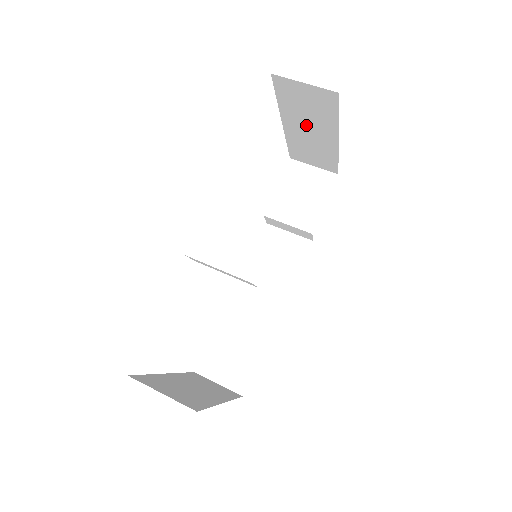
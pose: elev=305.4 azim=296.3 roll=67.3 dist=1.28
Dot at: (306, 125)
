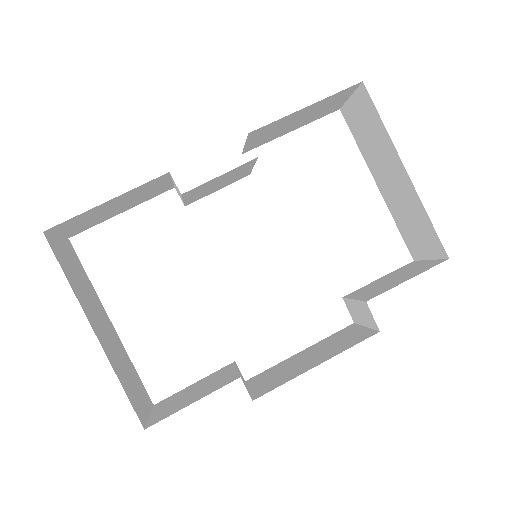
Dot at: (384, 169)
